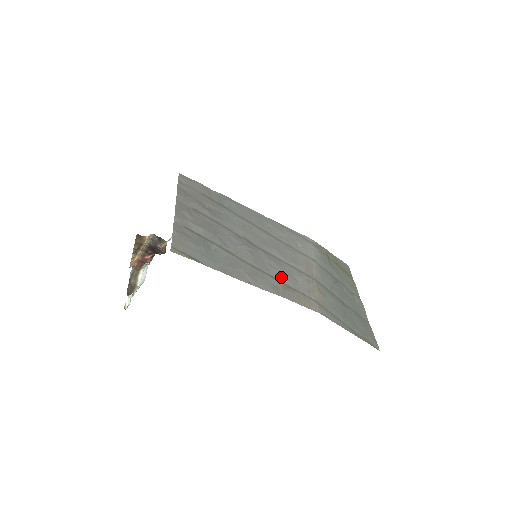
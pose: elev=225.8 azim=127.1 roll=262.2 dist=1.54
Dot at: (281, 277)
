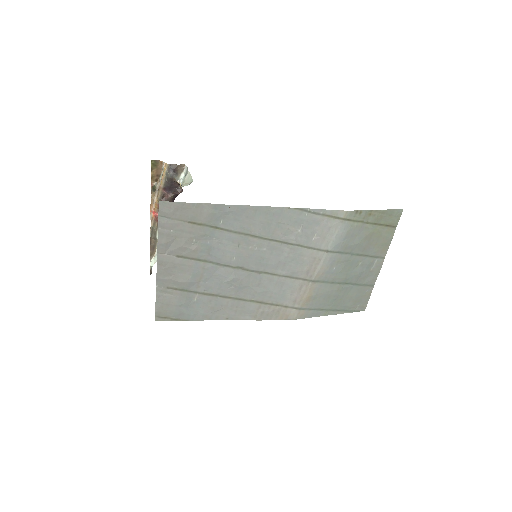
Dot at: (266, 298)
